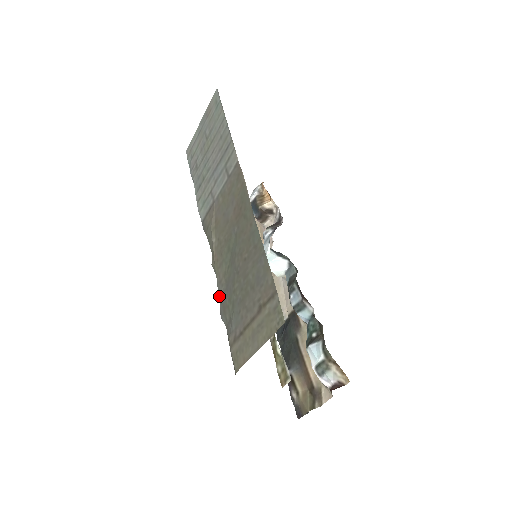
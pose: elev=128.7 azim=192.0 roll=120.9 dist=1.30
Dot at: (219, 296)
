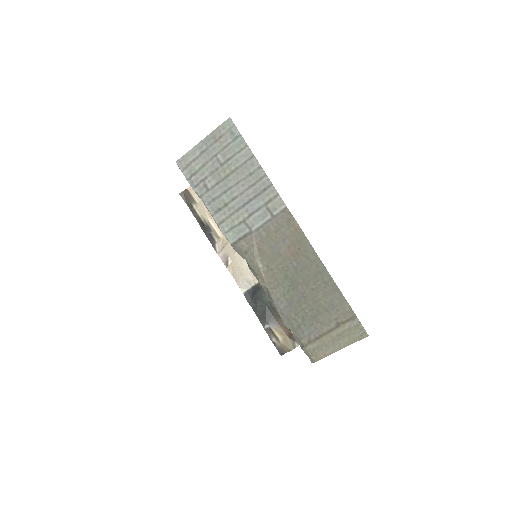
Dot at: (278, 310)
